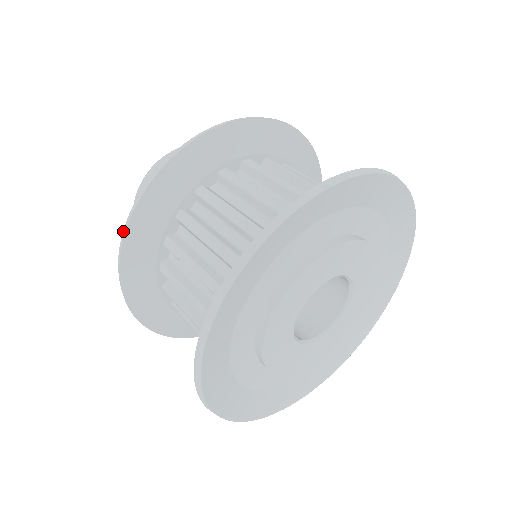
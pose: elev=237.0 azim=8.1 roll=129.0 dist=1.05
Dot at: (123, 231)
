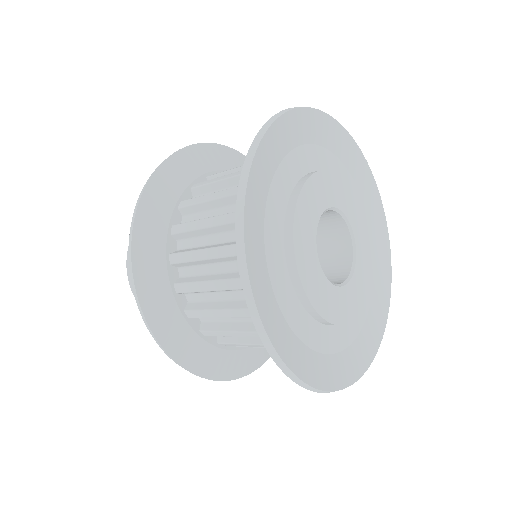
Dot at: occluded
